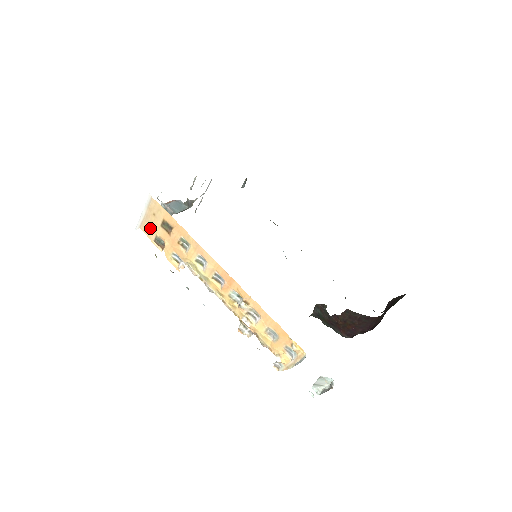
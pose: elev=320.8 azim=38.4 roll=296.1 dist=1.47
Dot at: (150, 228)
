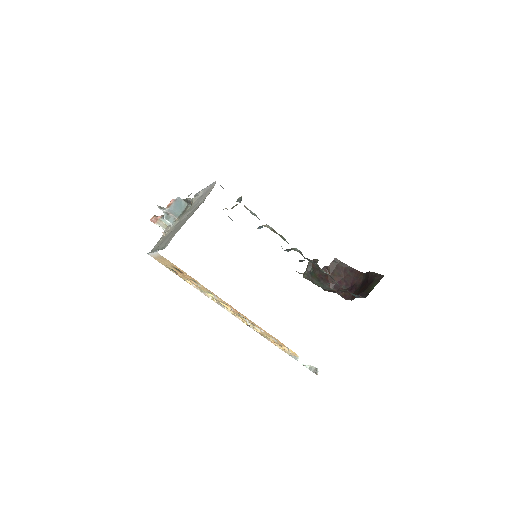
Dot at: (162, 262)
